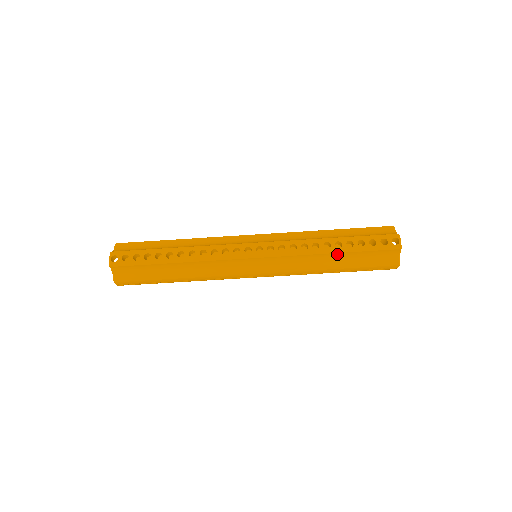
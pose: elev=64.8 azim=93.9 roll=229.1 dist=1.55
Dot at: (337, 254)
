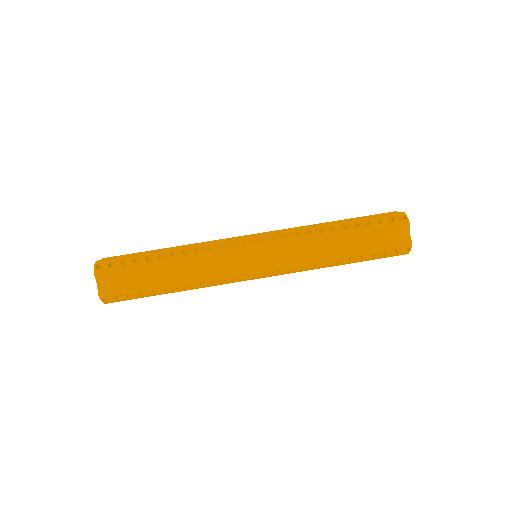
Dot at: (343, 237)
